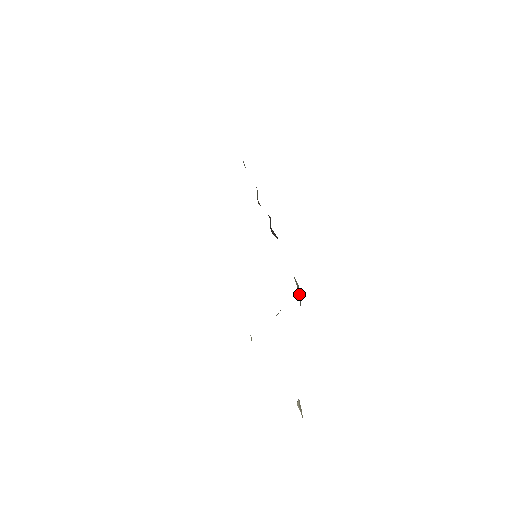
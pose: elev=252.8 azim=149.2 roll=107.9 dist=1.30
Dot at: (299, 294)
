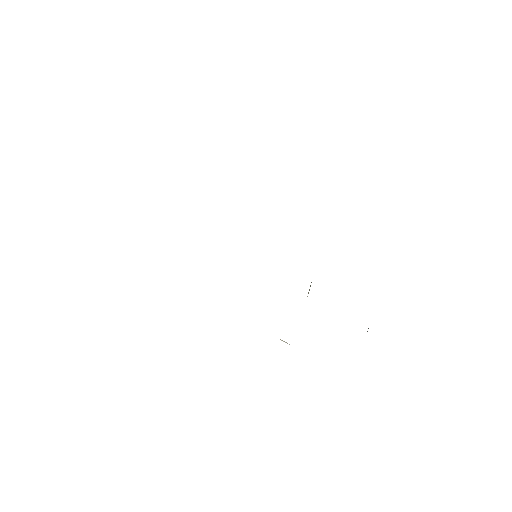
Dot at: occluded
